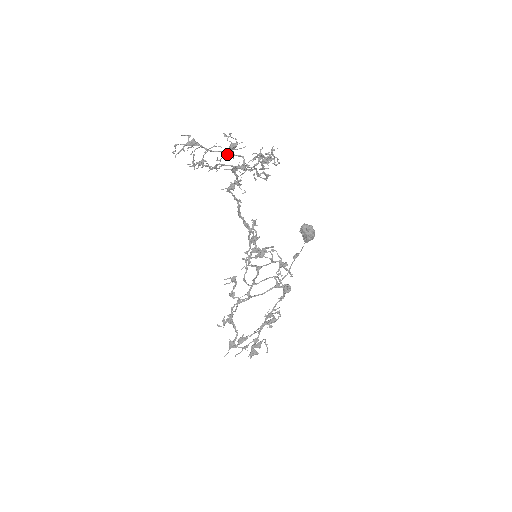
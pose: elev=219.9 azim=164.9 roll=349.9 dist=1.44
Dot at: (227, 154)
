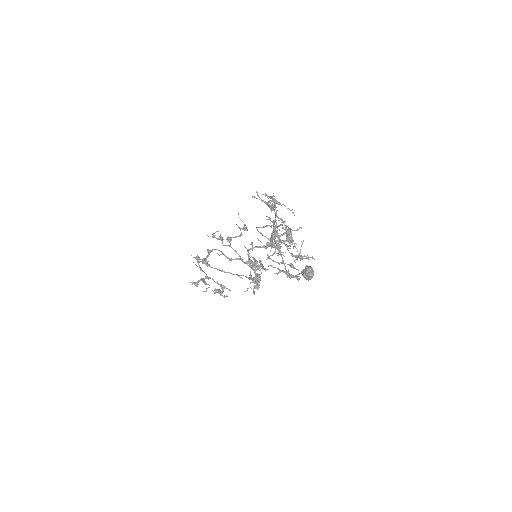
Dot at: (286, 230)
